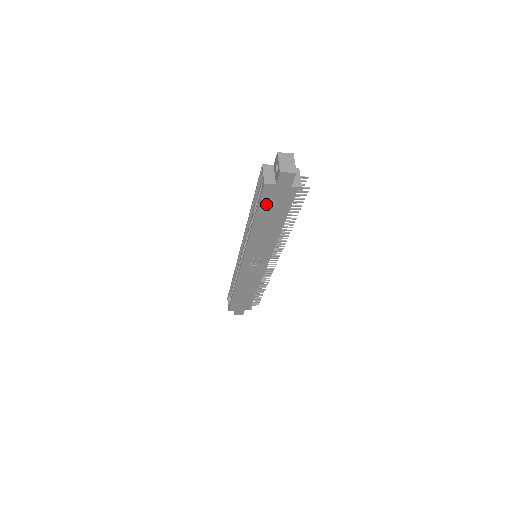
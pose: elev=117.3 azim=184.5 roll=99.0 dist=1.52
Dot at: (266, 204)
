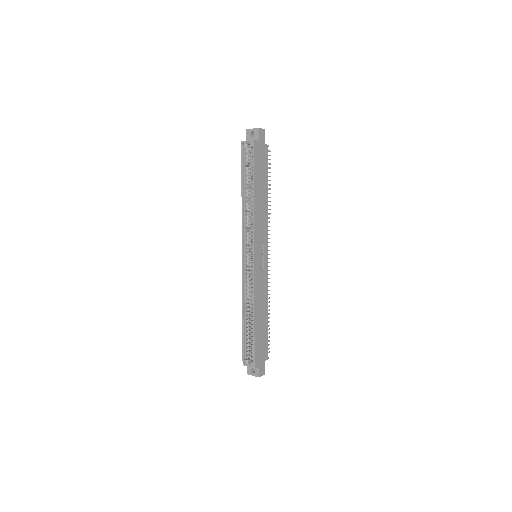
Dot at: (257, 165)
